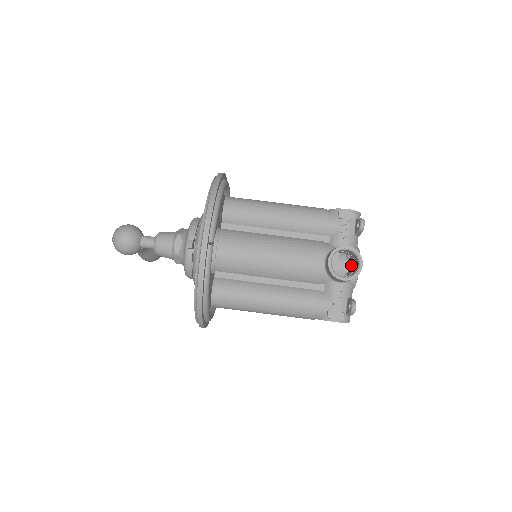
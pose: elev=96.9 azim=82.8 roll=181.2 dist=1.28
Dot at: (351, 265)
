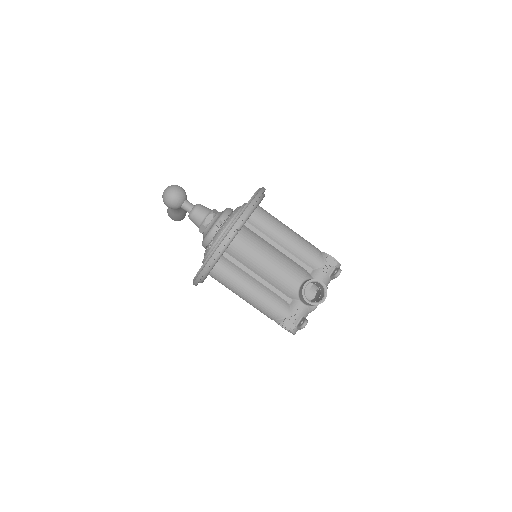
Dot at: (316, 297)
